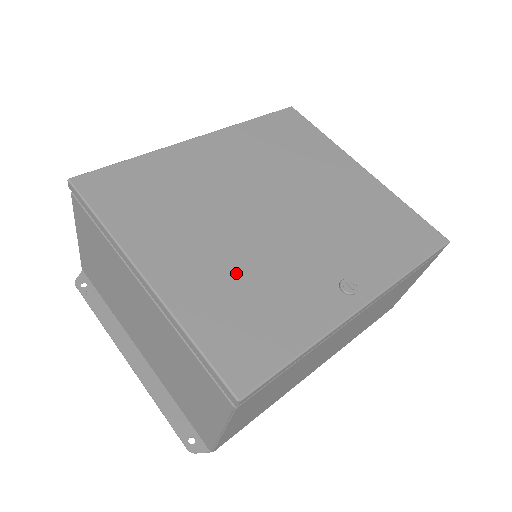
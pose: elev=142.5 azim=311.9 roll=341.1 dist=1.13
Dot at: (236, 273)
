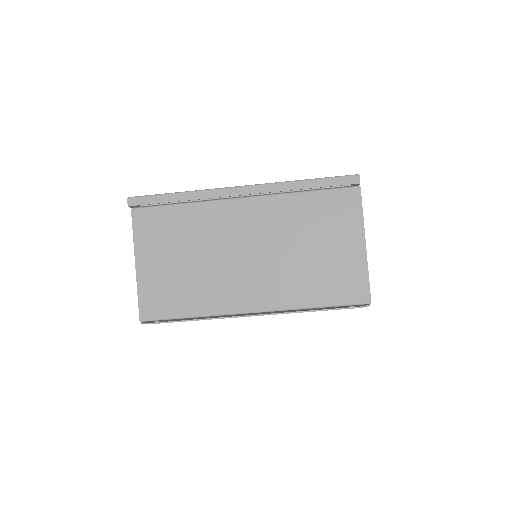
Dot at: occluded
